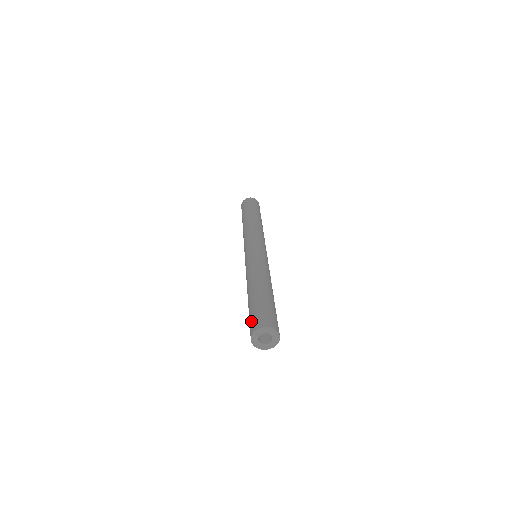
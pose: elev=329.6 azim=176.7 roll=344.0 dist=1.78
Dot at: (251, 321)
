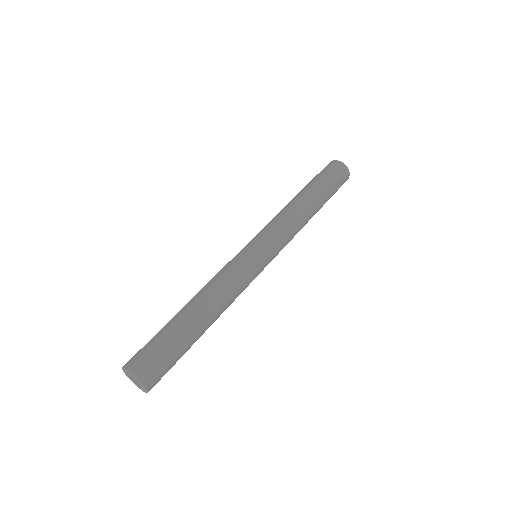
Dot at: occluded
